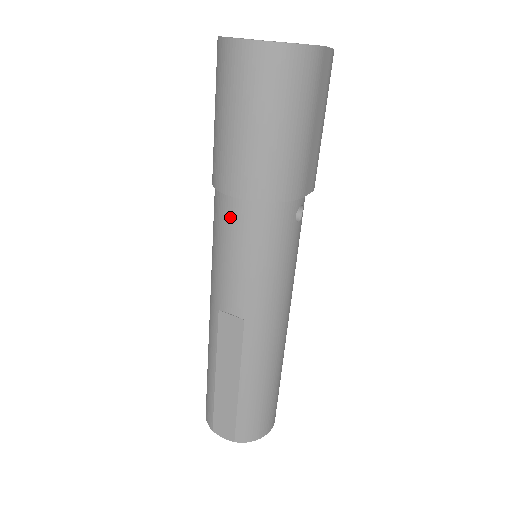
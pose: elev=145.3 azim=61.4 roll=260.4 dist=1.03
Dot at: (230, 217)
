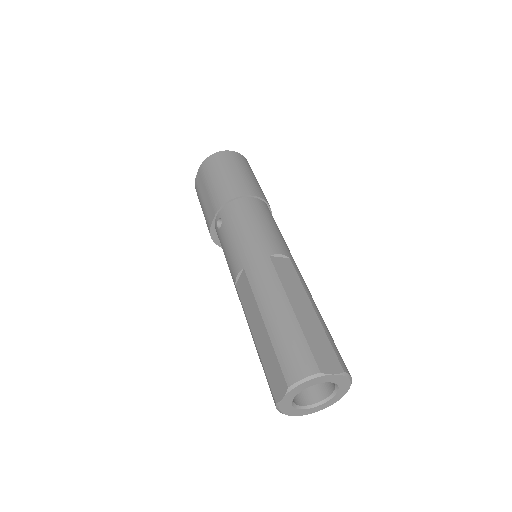
Dot at: (253, 205)
